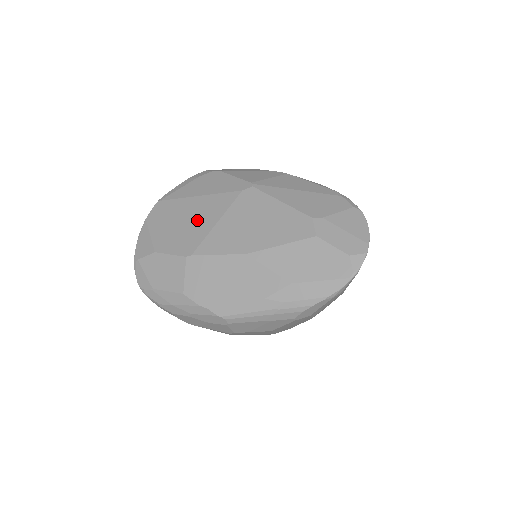
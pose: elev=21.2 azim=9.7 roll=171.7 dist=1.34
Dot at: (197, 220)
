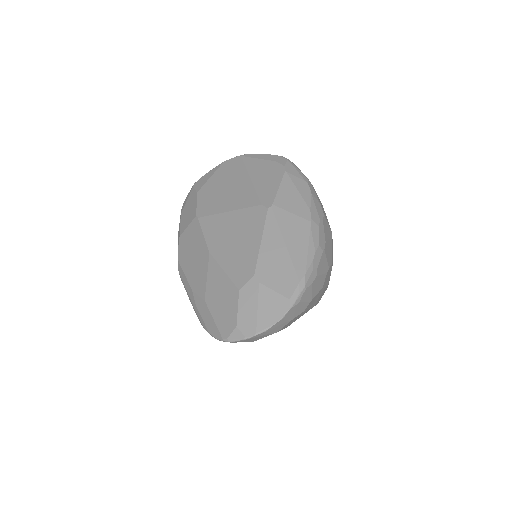
Dot at: (228, 196)
